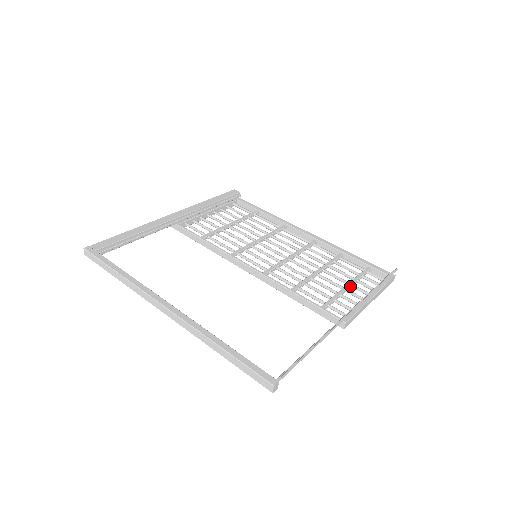
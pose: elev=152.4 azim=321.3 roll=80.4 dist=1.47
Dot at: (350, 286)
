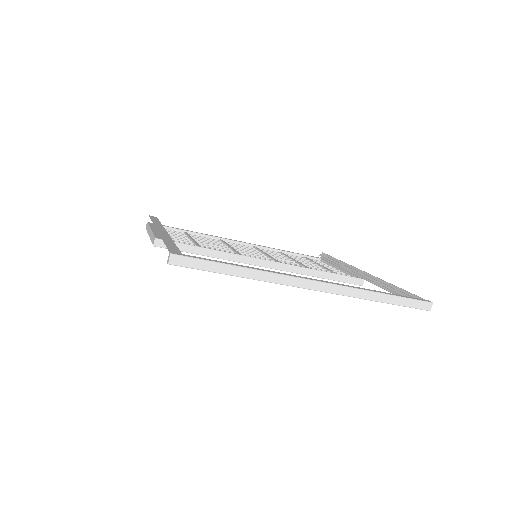
Dot at: occluded
